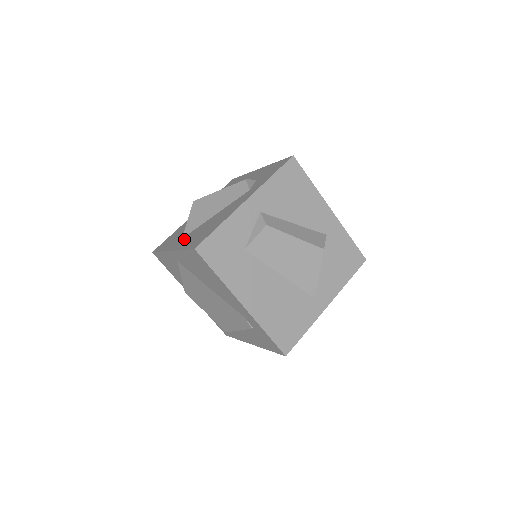
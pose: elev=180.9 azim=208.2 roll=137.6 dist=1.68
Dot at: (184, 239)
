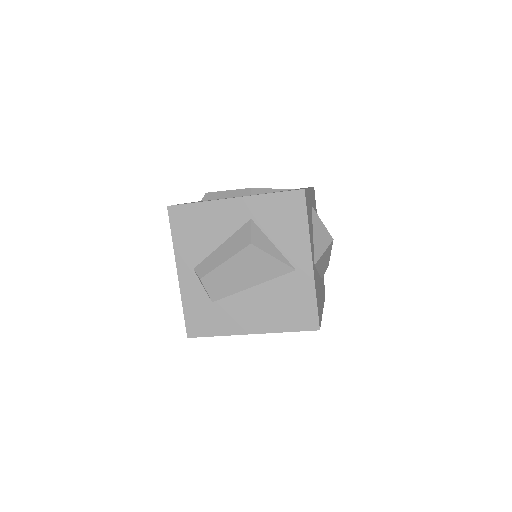
Dot at: occluded
